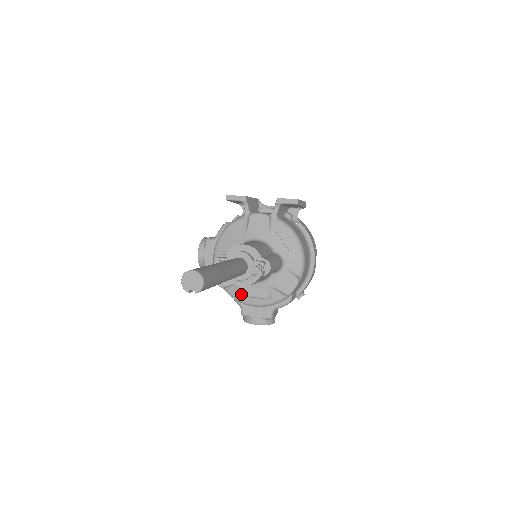
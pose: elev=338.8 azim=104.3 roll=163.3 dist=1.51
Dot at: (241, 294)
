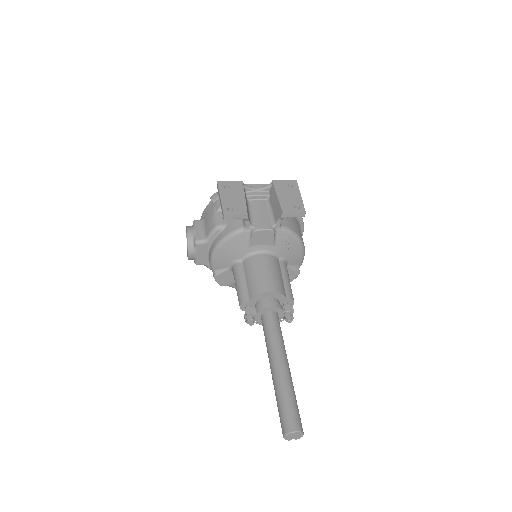
Dot at: occluded
